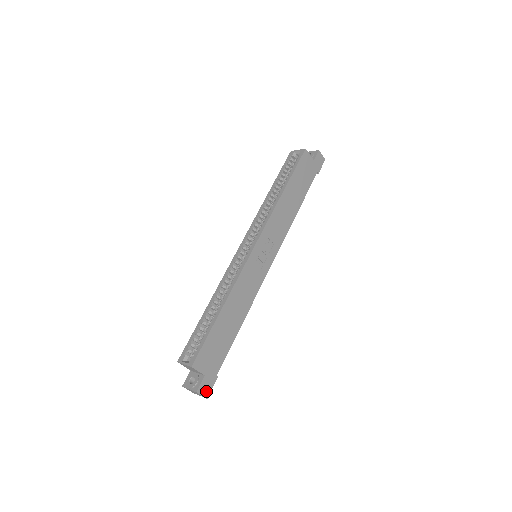
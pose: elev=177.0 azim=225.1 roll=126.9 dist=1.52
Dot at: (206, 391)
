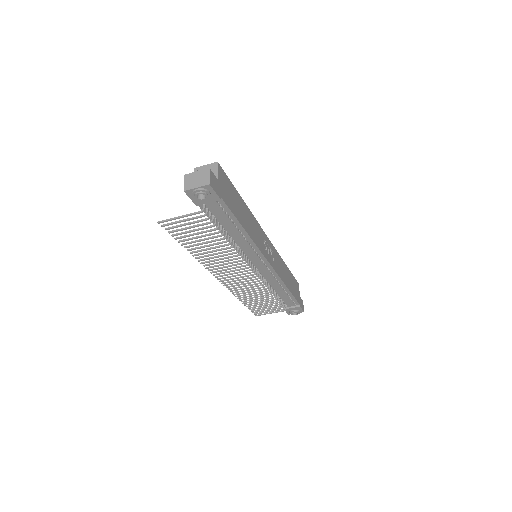
Dot at: (212, 183)
